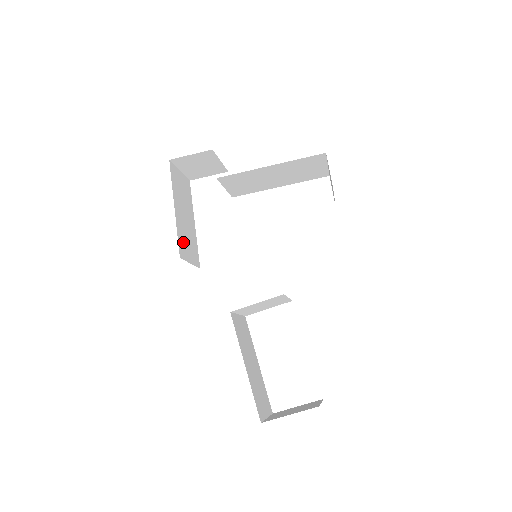
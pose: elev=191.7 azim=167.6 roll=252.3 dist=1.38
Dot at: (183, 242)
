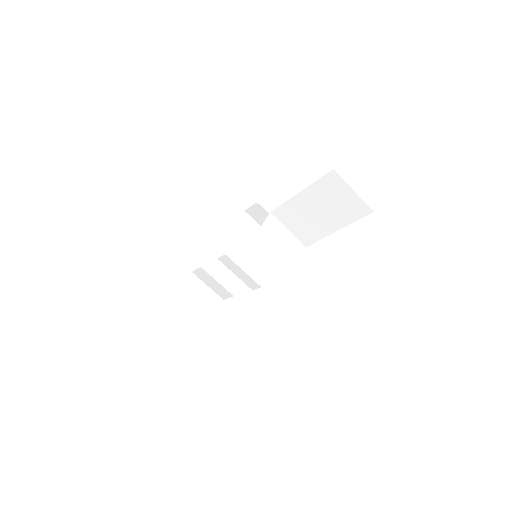
Dot at: occluded
